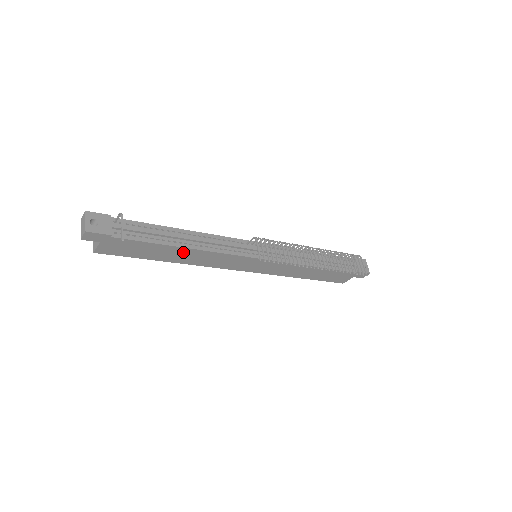
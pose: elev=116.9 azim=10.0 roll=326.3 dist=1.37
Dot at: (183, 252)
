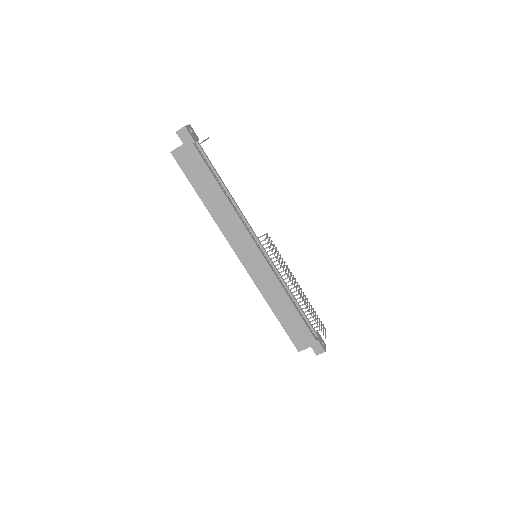
Dot at: (220, 198)
